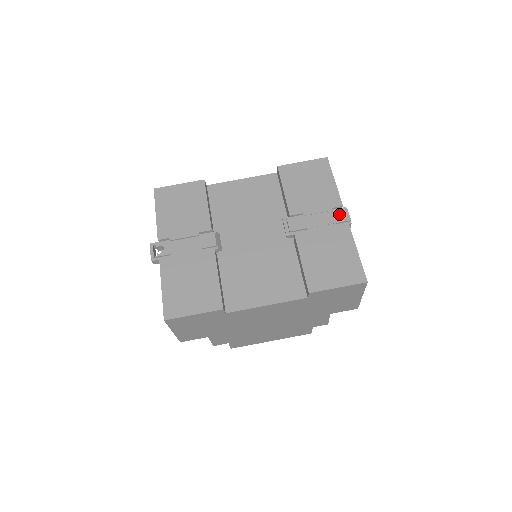
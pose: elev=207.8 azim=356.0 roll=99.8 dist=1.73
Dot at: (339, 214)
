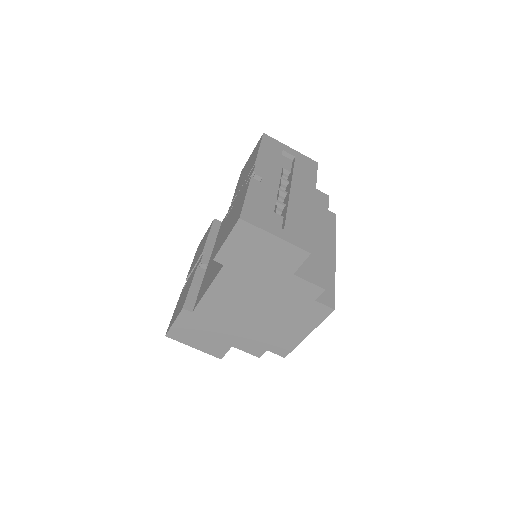
Dot at: (250, 174)
